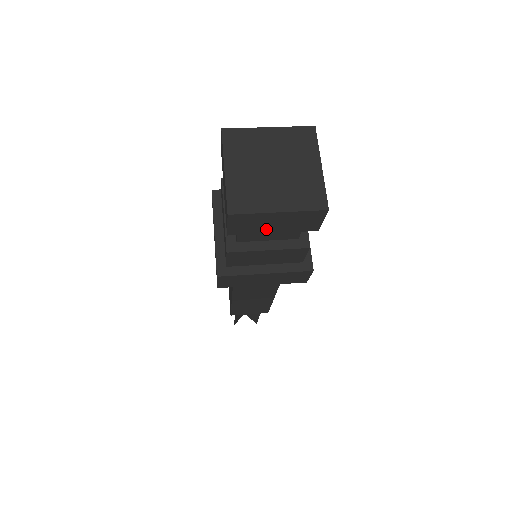
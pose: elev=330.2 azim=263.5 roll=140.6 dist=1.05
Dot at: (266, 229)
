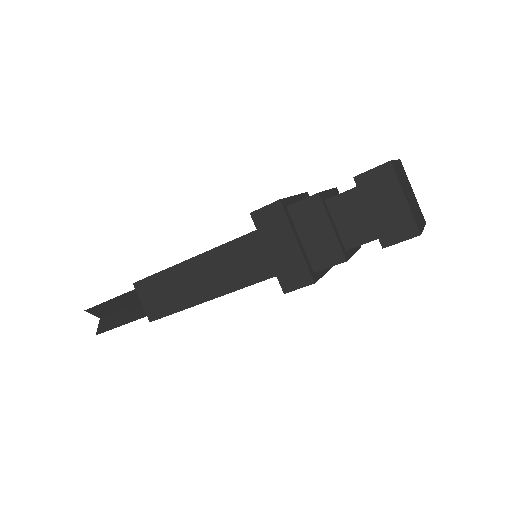
Dot at: occluded
